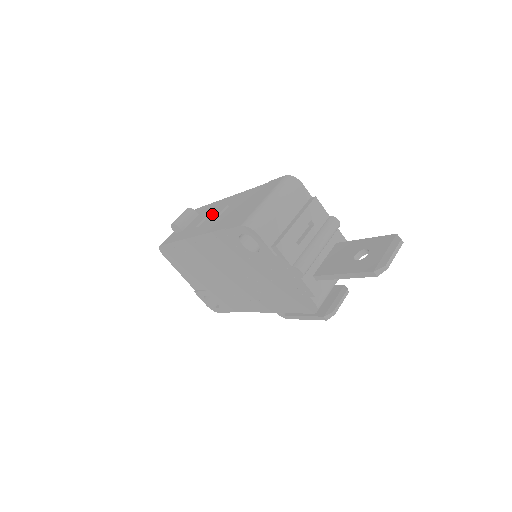
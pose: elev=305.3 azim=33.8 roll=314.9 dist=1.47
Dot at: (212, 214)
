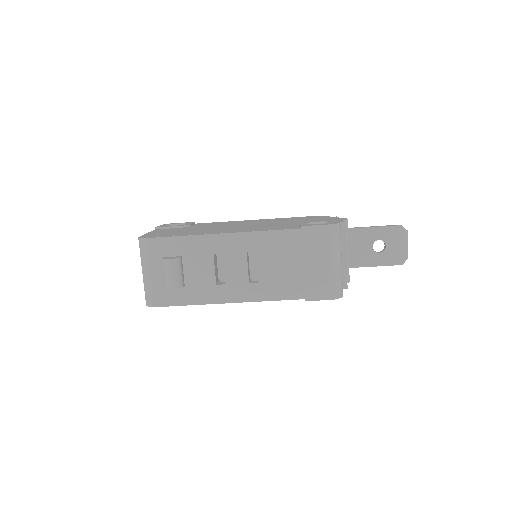
Dot at: (230, 265)
